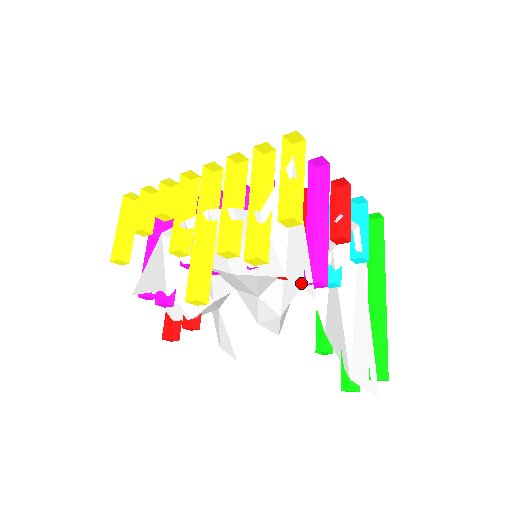
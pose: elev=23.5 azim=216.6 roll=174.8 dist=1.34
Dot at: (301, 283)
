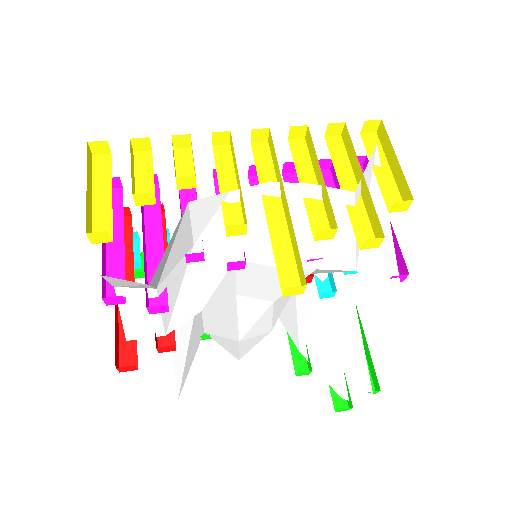
Dot at: (381, 276)
